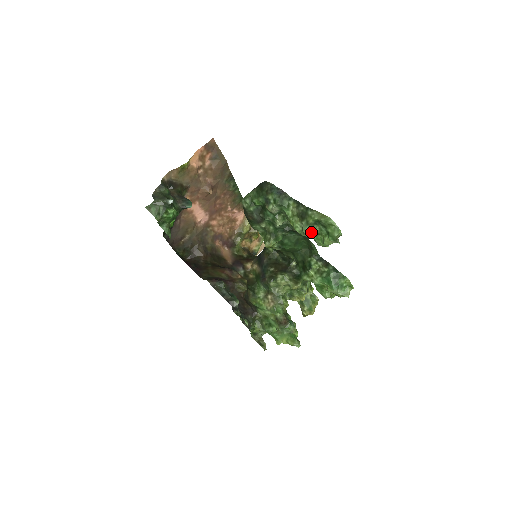
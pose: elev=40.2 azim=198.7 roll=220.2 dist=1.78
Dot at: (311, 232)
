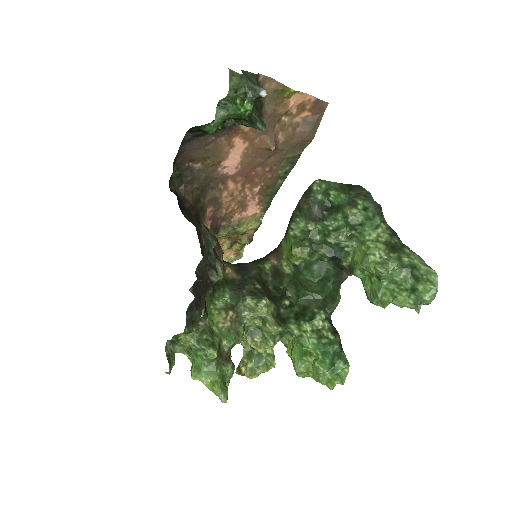
Dot at: (391, 273)
